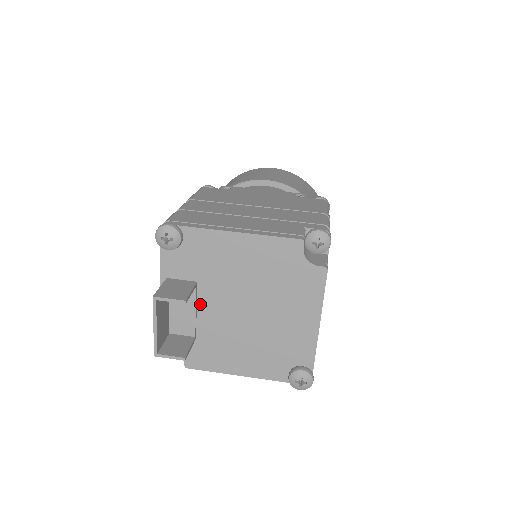
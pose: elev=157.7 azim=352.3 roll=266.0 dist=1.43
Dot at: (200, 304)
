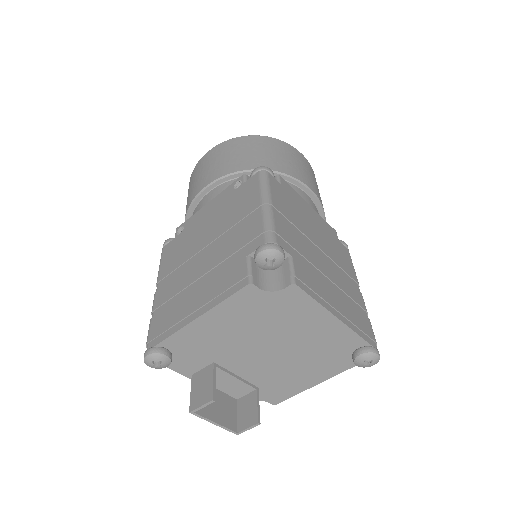
Dot at: (234, 371)
